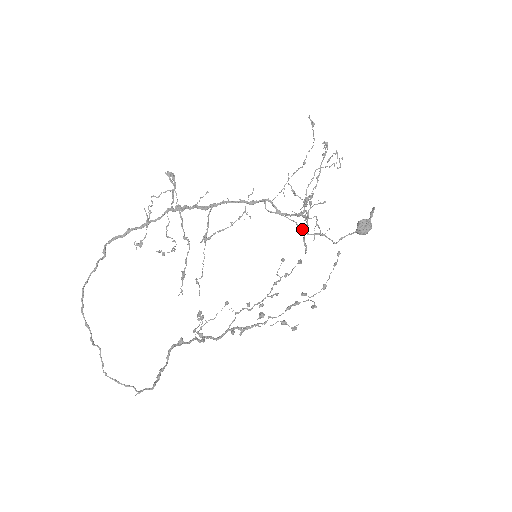
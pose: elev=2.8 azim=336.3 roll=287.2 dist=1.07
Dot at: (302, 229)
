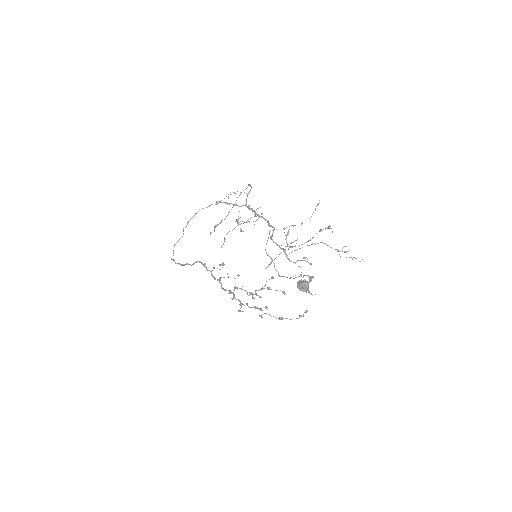
Dot at: occluded
